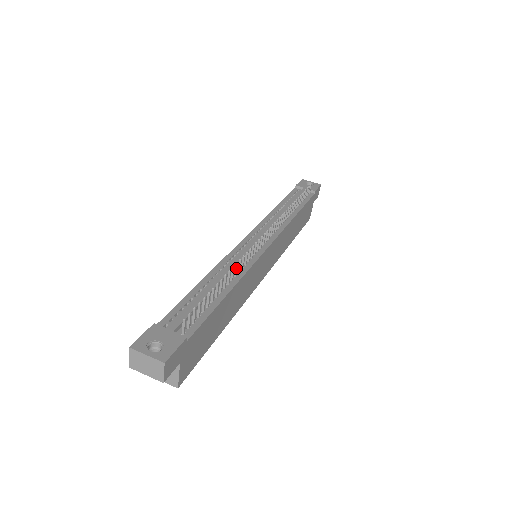
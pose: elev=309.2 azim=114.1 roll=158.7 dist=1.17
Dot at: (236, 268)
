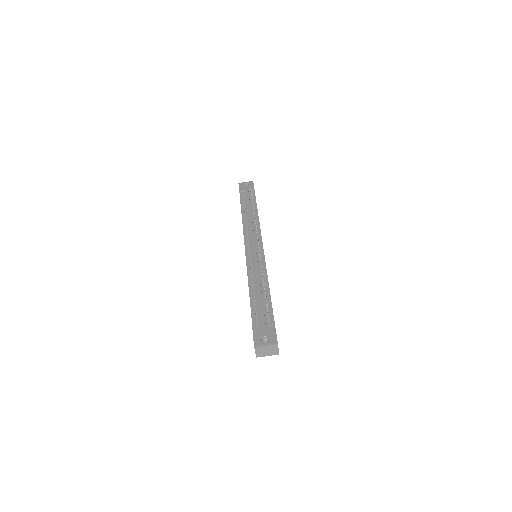
Dot at: occluded
